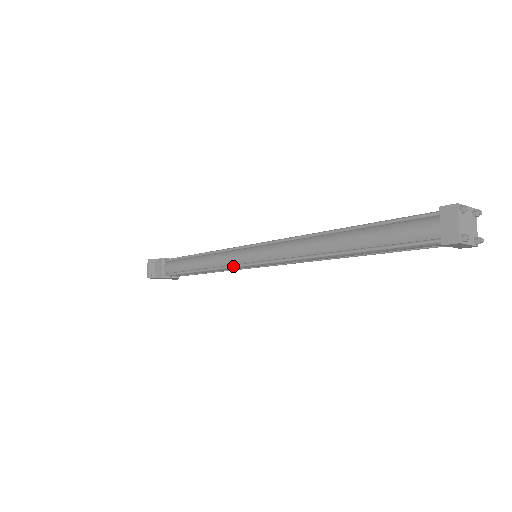
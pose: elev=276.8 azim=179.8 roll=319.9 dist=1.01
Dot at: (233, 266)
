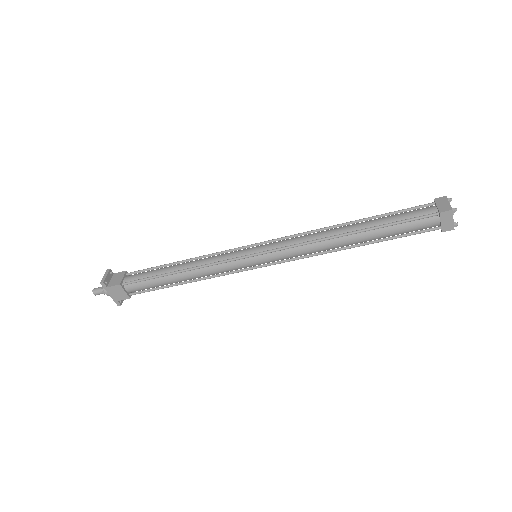
Dot at: (233, 258)
